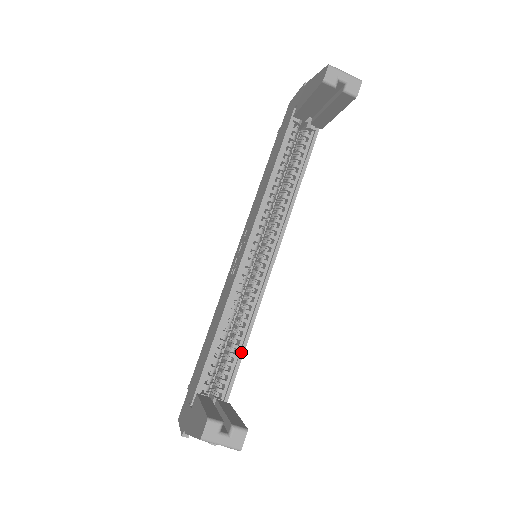
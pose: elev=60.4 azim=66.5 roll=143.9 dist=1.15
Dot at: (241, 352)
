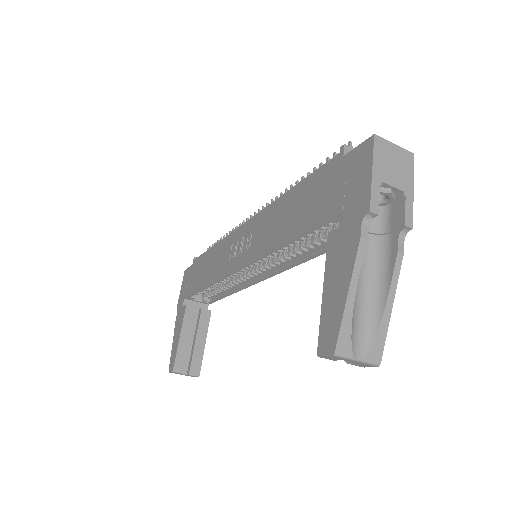
Dot at: (226, 295)
